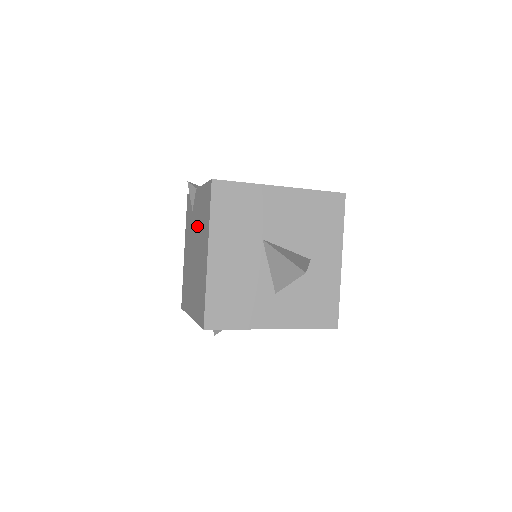
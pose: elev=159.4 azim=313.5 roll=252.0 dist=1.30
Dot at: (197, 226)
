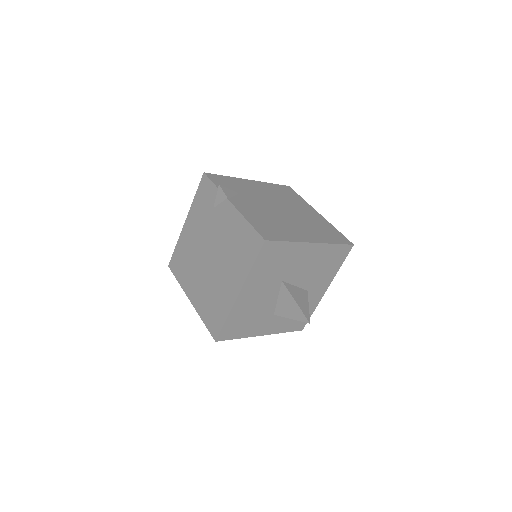
Dot at: (222, 240)
